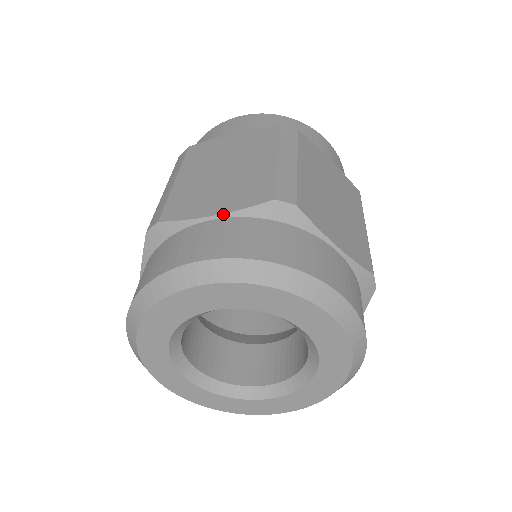
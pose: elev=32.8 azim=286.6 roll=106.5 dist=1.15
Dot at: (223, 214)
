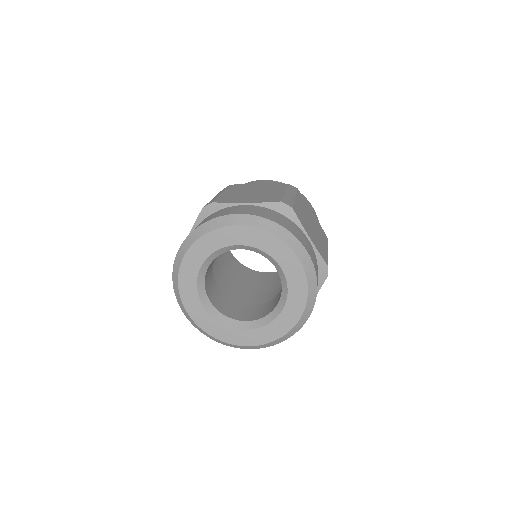
Dot at: (251, 203)
